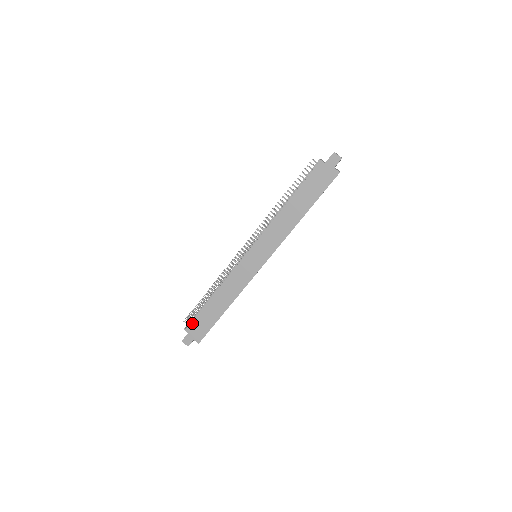
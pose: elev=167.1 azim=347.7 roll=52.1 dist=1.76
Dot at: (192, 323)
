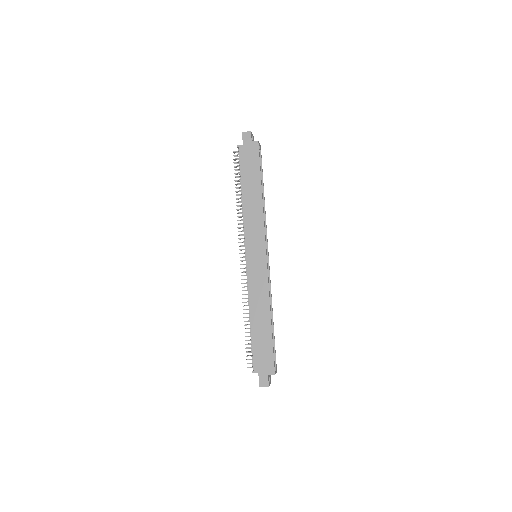
Dot at: (254, 360)
